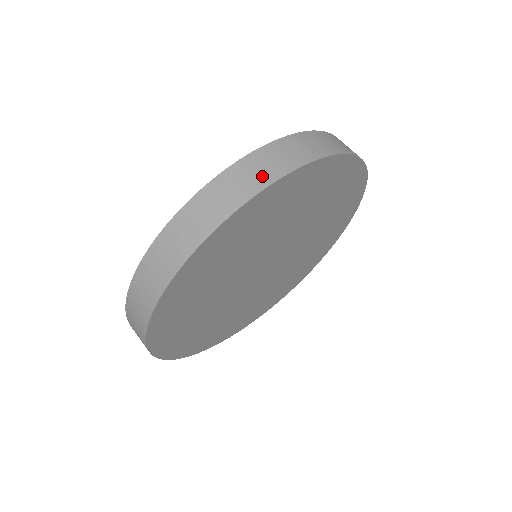
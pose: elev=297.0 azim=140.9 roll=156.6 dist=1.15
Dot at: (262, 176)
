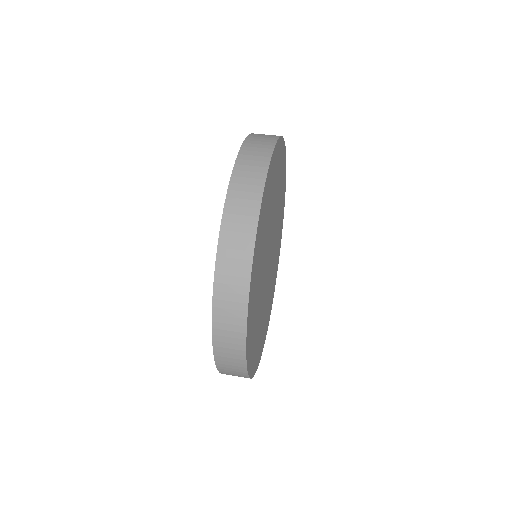
Dot at: occluded
